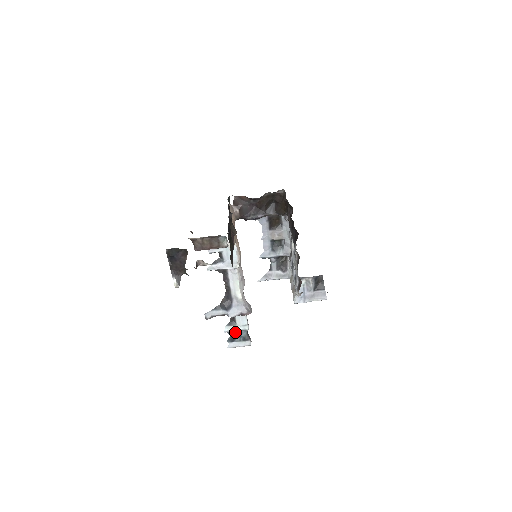
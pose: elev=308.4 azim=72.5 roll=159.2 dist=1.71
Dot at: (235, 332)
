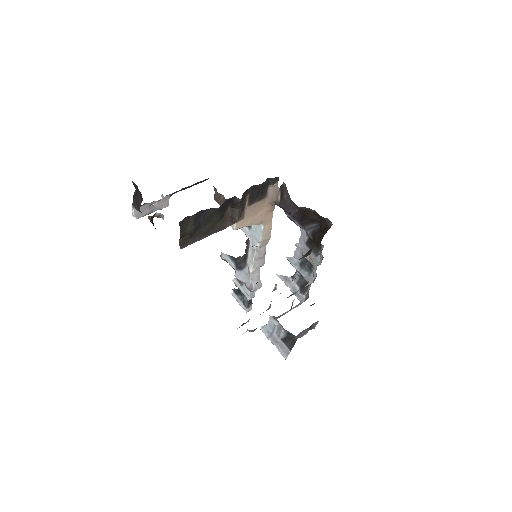
Dot at: occluded
